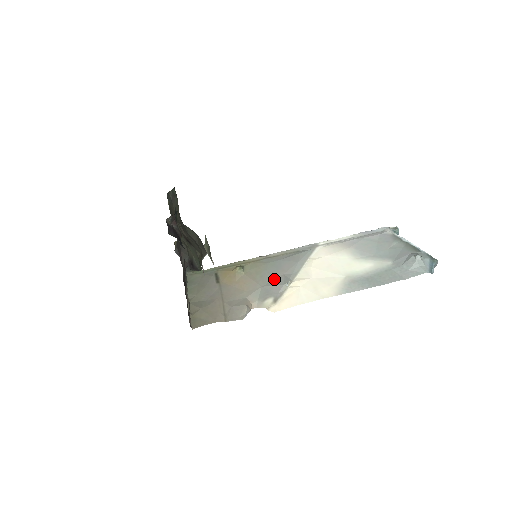
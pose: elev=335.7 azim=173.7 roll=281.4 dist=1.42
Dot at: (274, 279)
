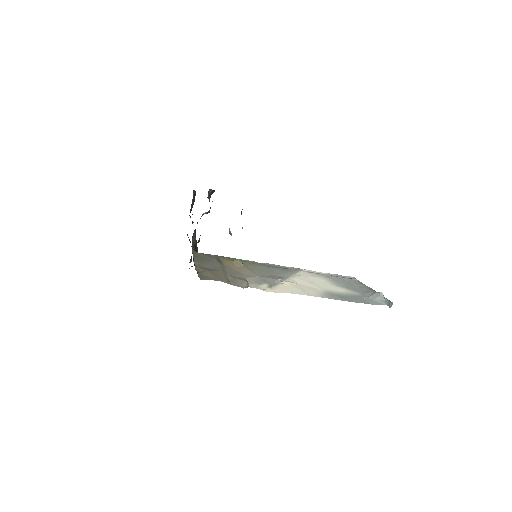
Dot at: (269, 275)
